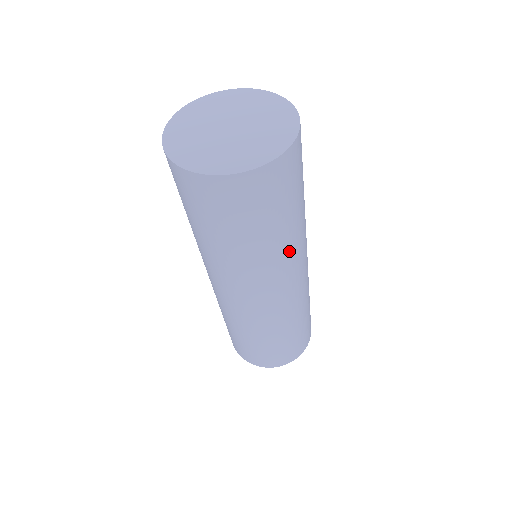
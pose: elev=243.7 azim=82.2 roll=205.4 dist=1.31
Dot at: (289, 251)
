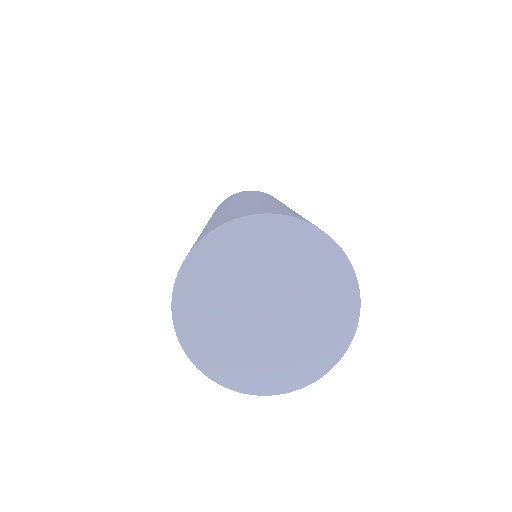
Dot at: occluded
